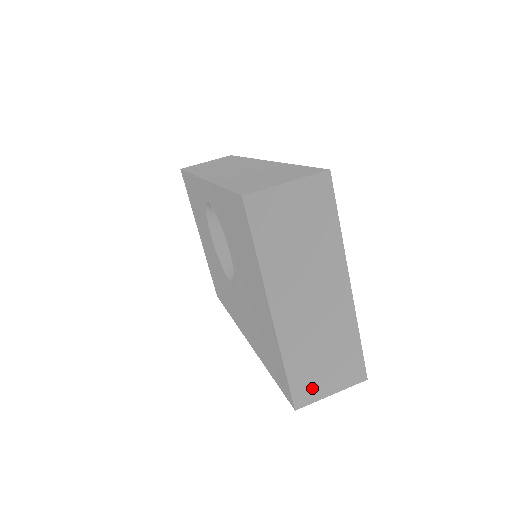
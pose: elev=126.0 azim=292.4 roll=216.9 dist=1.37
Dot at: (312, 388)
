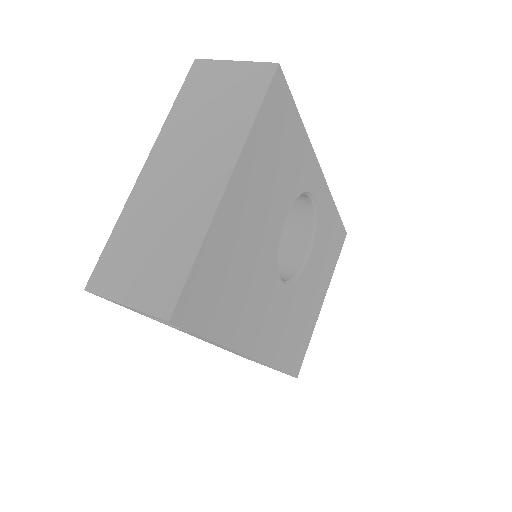
Dot at: (115, 277)
